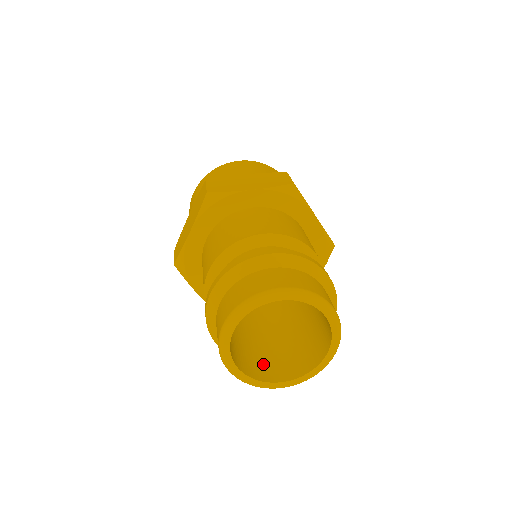
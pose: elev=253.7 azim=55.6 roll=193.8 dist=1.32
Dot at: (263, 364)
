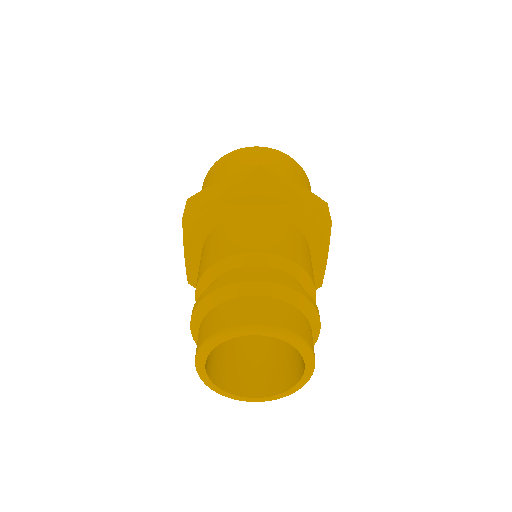
Dot at: (220, 366)
